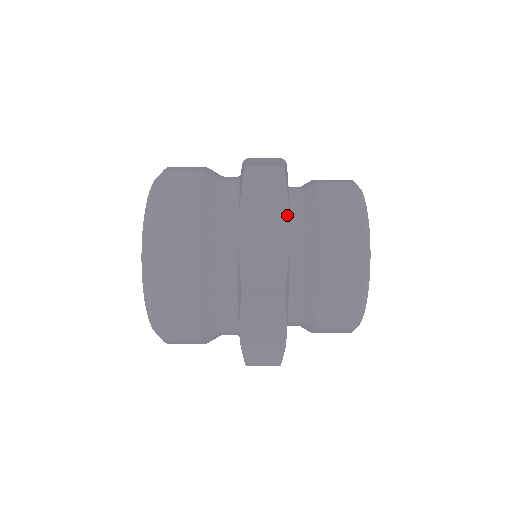
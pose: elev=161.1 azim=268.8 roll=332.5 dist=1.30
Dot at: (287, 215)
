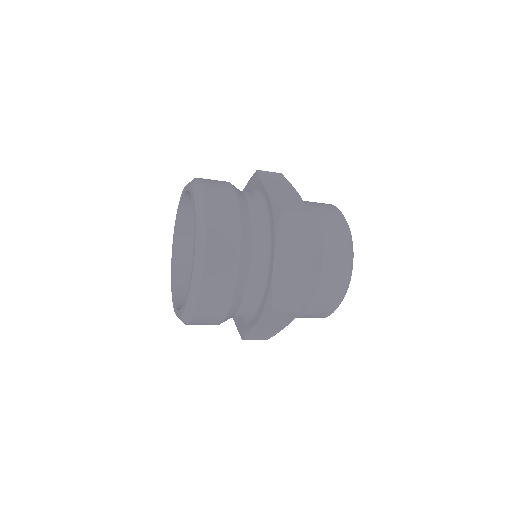
Dot at: (308, 252)
